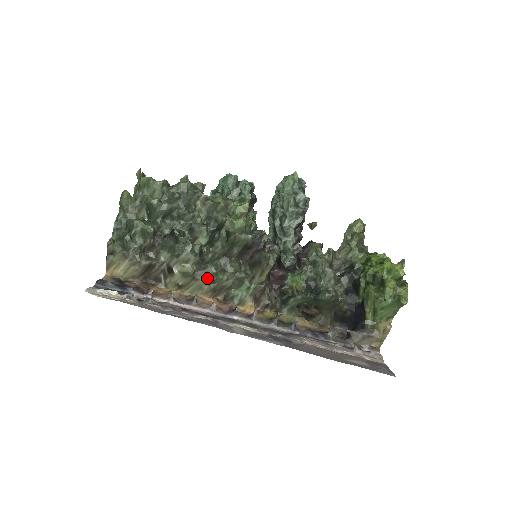
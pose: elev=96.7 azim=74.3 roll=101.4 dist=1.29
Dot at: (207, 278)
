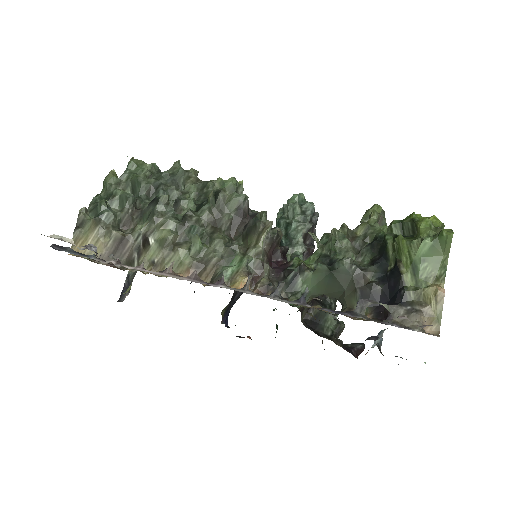
Dot at: (189, 247)
